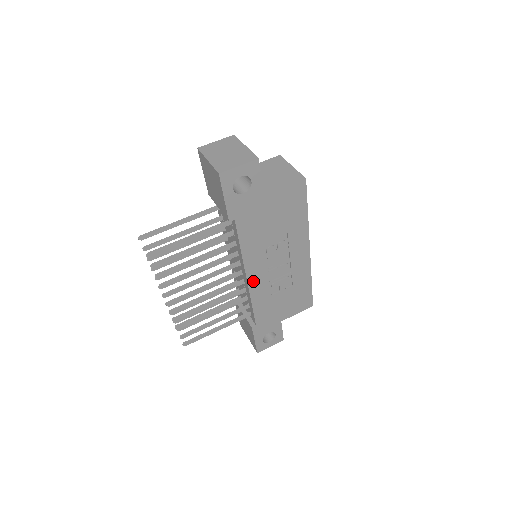
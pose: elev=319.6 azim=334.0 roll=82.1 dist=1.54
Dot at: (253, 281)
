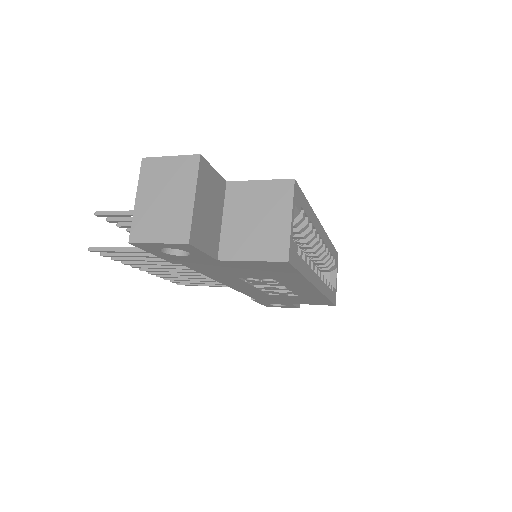
Dot at: (237, 287)
